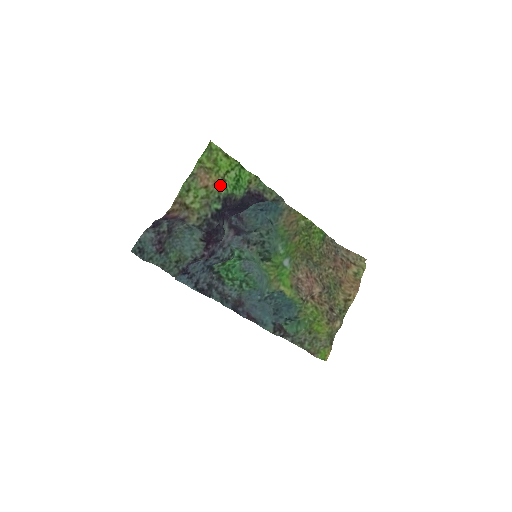
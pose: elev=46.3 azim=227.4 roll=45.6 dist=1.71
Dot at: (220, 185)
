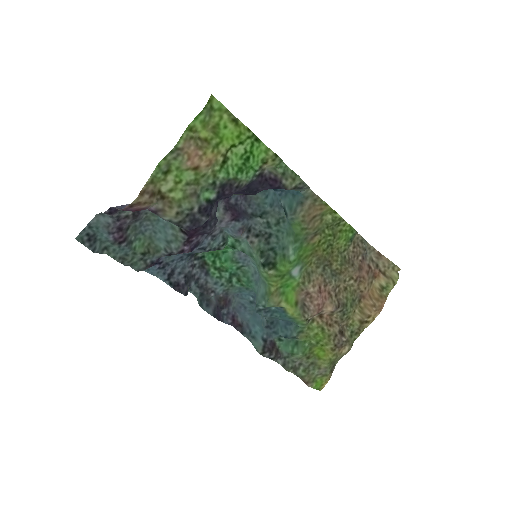
Dot at: (218, 165)
